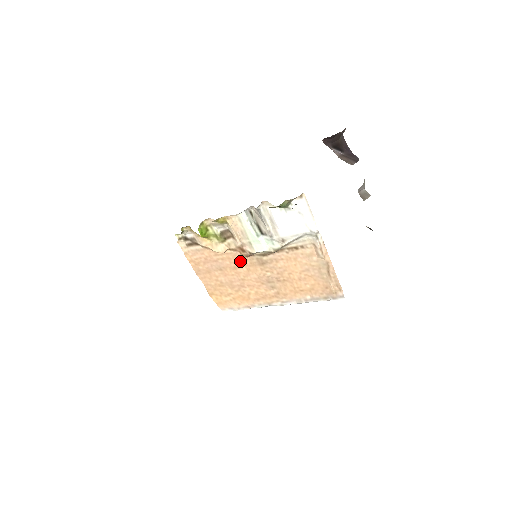
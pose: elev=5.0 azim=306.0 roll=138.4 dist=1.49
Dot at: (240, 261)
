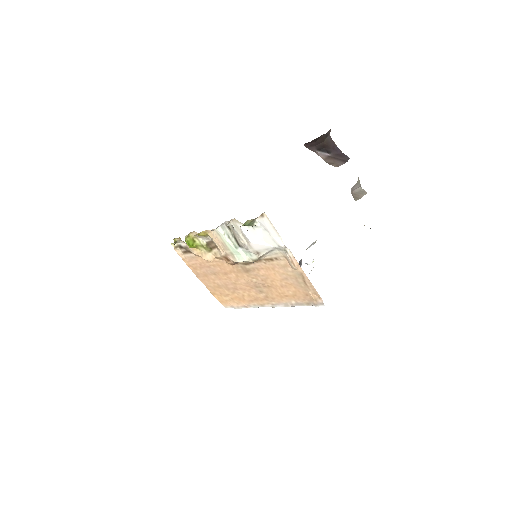
Dot at: (228, 268)
